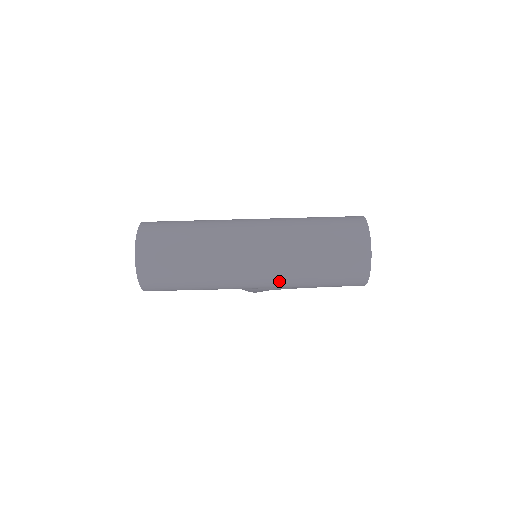
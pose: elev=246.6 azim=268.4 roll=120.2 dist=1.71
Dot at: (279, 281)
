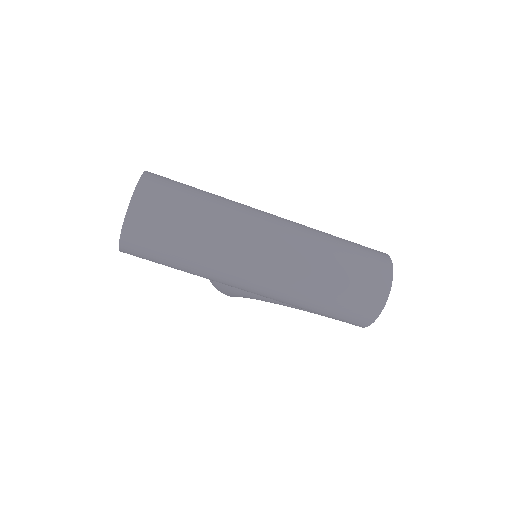
Dot at: (280, 292)
